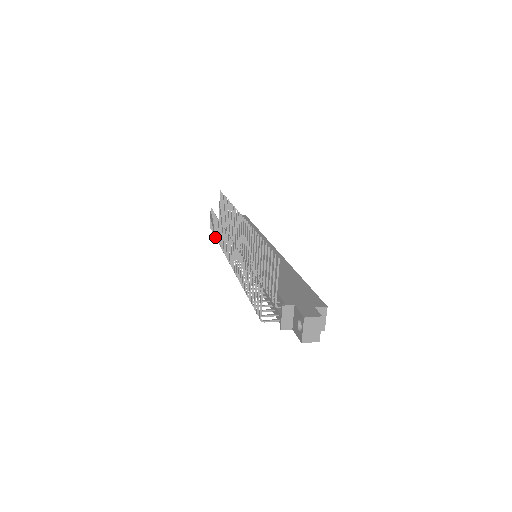
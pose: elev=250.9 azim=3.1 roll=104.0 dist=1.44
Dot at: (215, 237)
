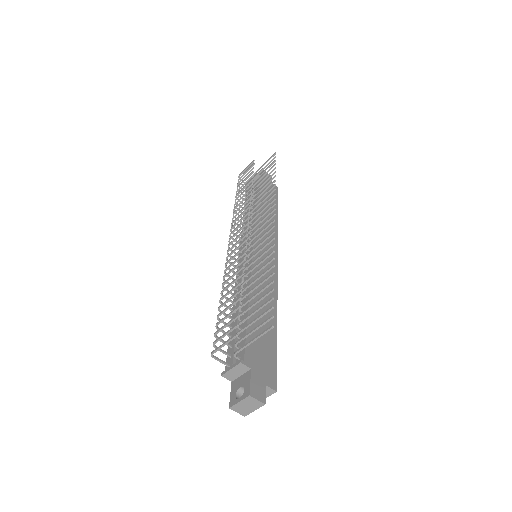
Dot at: (236, 192)
